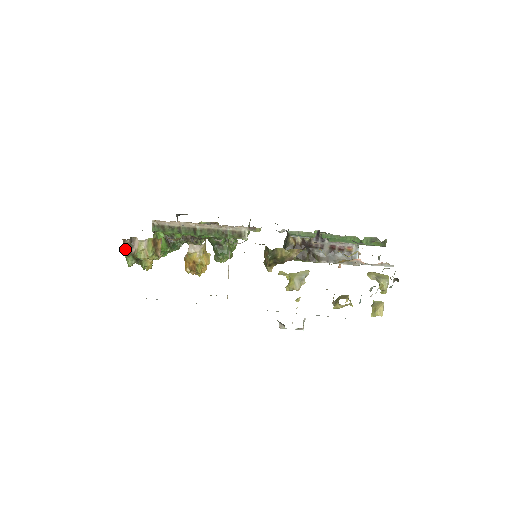
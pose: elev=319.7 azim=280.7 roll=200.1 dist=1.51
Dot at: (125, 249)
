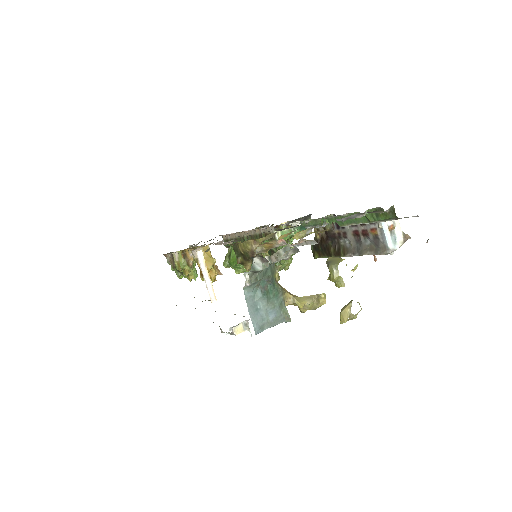
Dot at: (170, 263)
